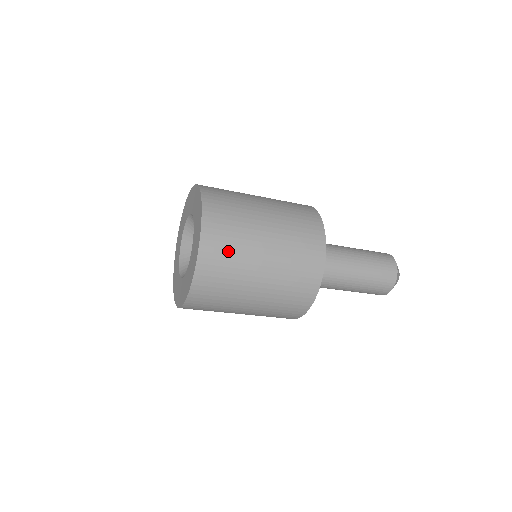
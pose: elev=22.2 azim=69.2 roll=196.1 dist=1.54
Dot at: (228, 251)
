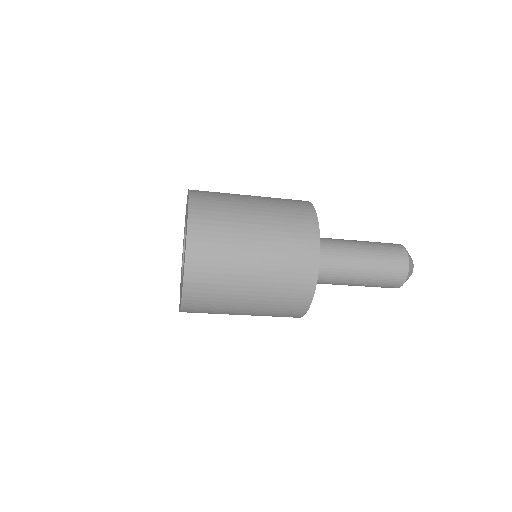
Dot at: (215, 257)
